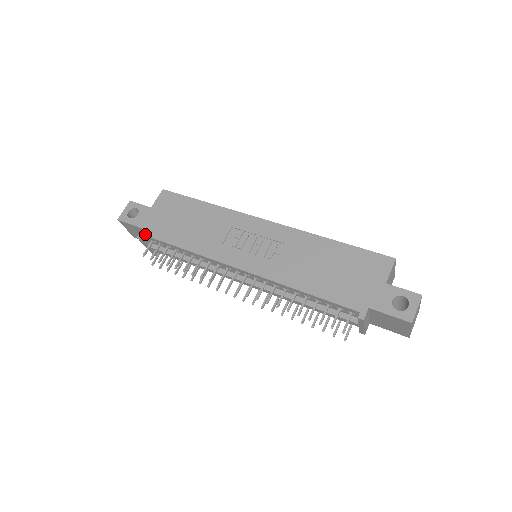
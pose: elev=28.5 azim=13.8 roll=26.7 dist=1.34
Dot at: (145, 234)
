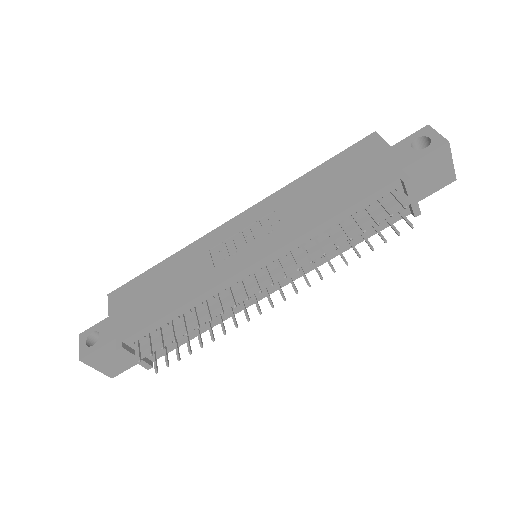
Dot at: (123, 339)
